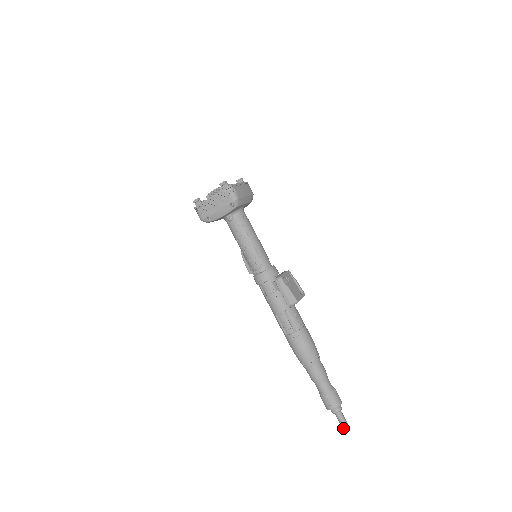
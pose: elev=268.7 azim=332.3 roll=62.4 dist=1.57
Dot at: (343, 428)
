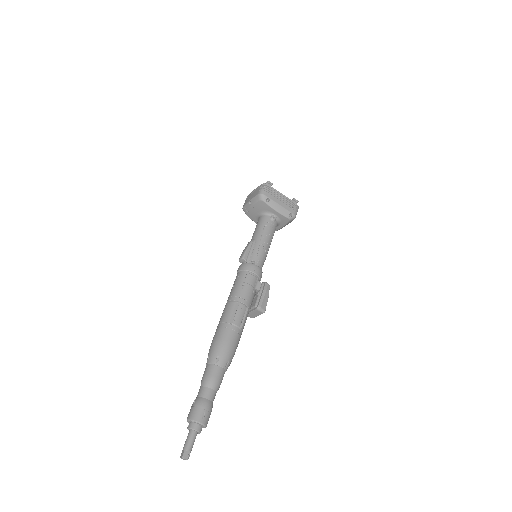
Dot at: (185, 453)
